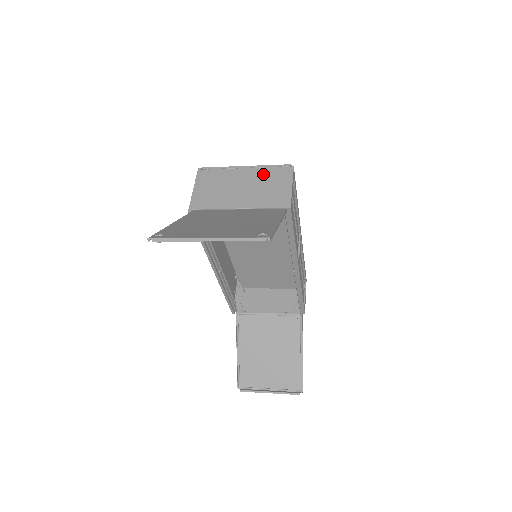
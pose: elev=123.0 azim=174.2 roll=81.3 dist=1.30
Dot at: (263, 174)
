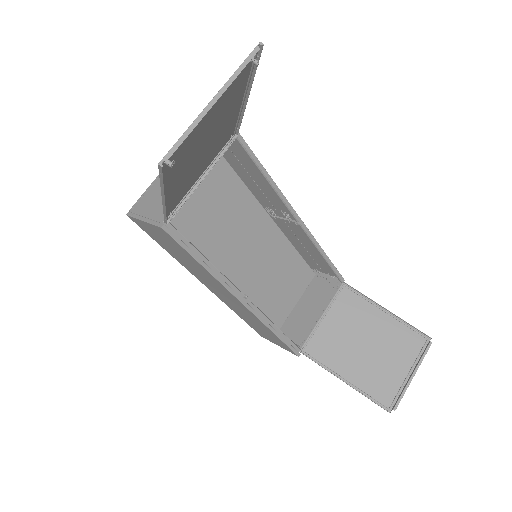
Dot at: occluded
